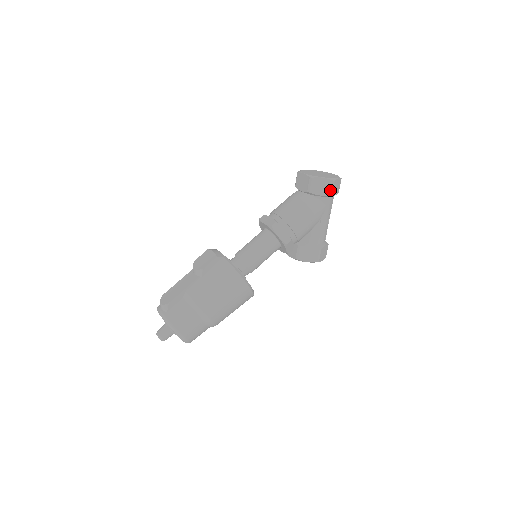
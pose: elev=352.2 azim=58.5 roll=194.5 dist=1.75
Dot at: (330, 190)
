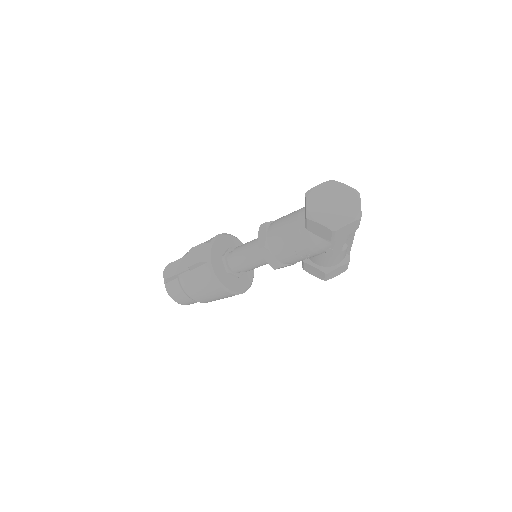
Dot at: (330, 237)
